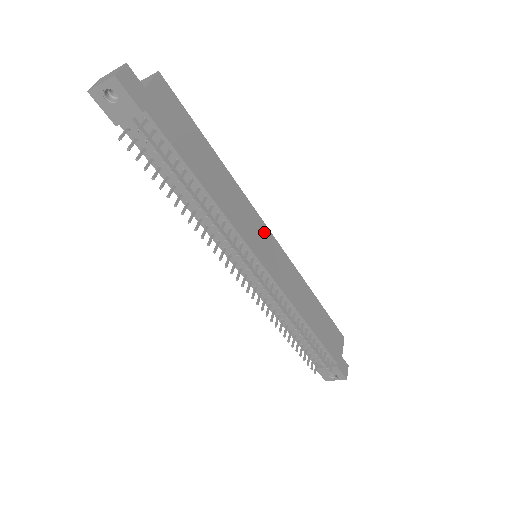
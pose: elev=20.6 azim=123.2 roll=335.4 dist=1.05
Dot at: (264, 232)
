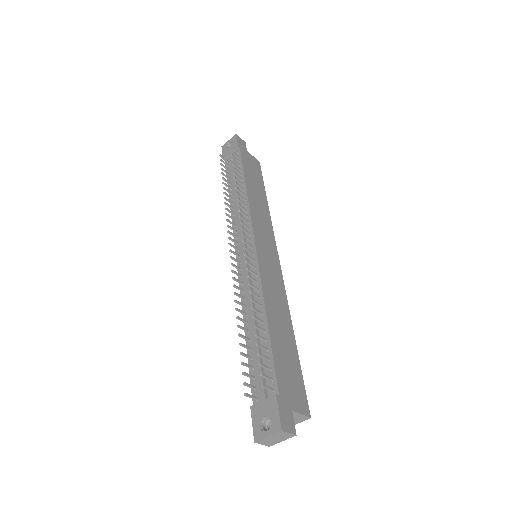
Dot at: (272, 246)
